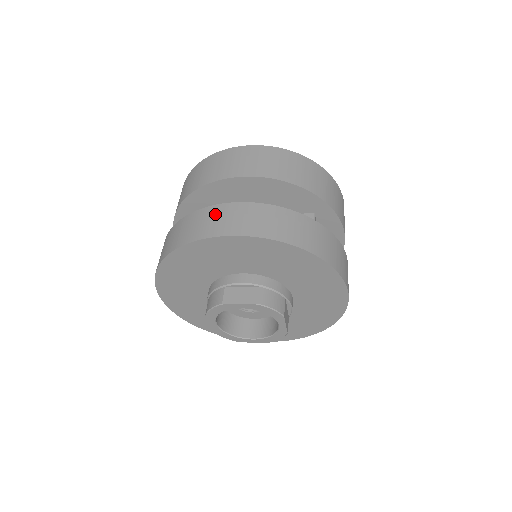
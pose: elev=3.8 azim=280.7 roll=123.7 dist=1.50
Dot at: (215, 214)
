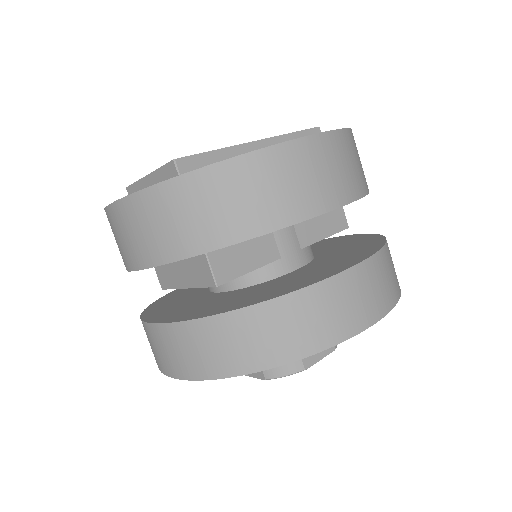
Dot at: (340, 295)
